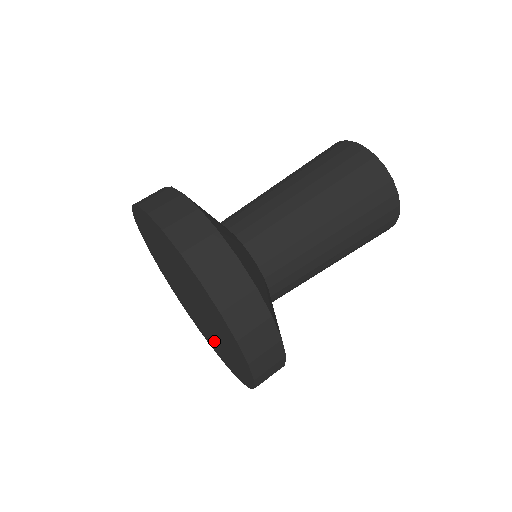
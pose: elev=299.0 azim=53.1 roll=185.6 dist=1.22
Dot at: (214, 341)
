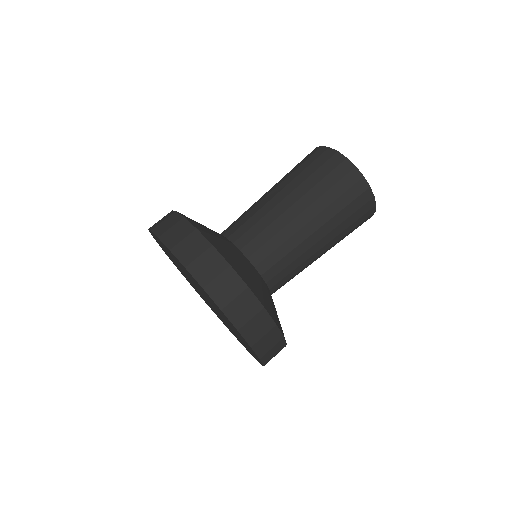
Dot at: occluded
